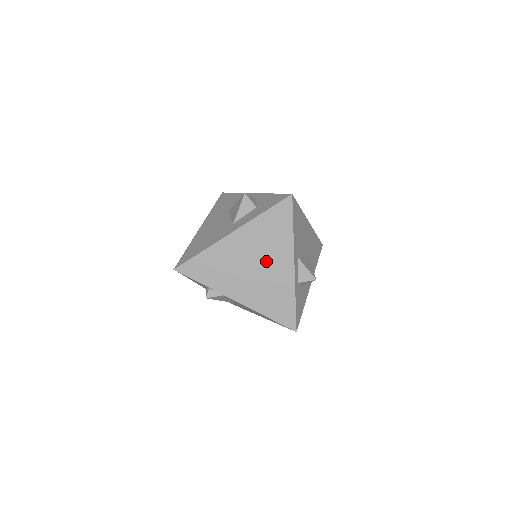
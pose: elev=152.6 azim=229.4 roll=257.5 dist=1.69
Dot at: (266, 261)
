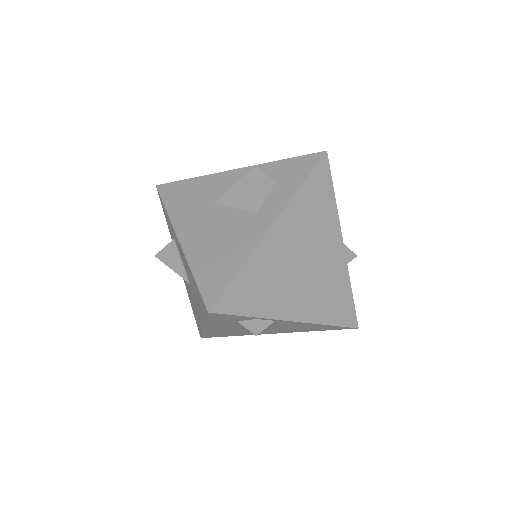
Dot at: (316, 251)
